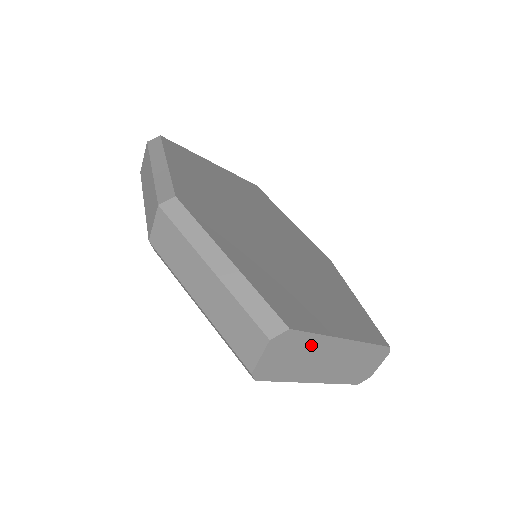
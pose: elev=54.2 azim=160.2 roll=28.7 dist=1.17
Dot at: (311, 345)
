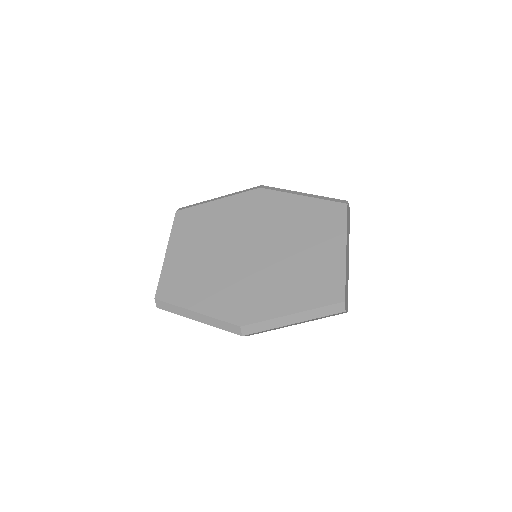
Dot at: (346, 278)
